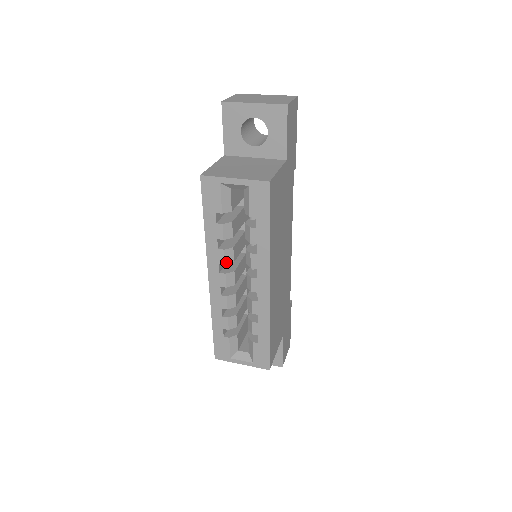
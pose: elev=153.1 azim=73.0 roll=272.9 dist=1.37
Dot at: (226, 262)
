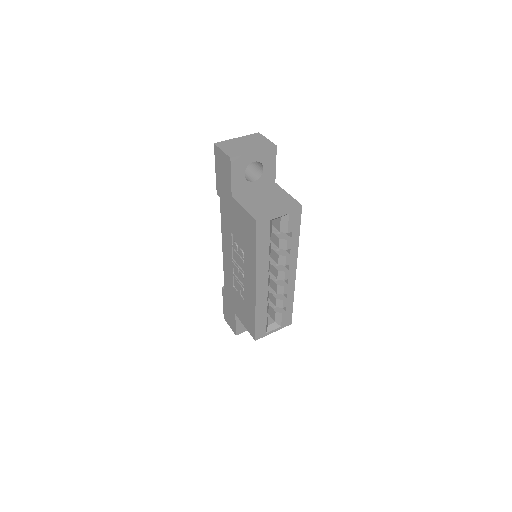
Dot at: (268, 271)
